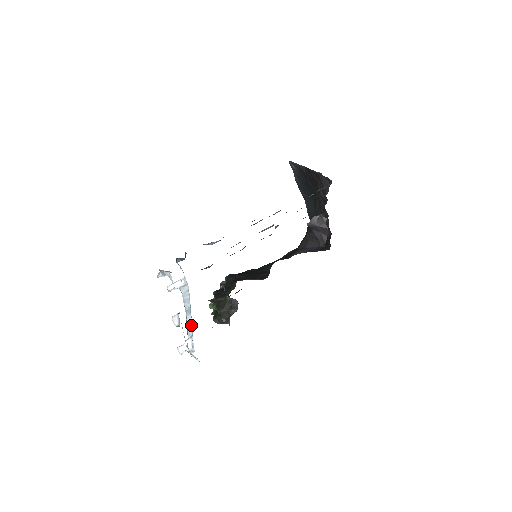
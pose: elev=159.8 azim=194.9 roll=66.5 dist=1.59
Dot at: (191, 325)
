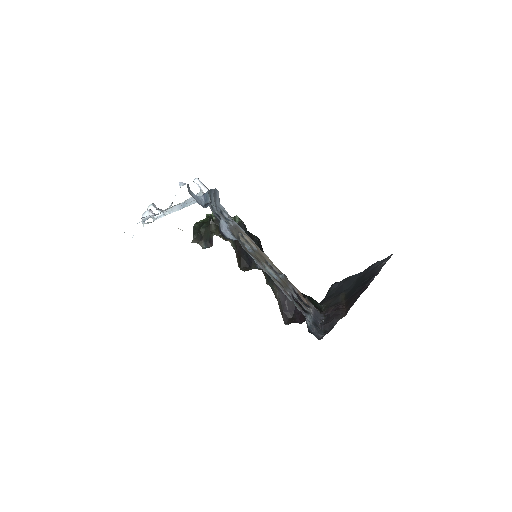
Dot at: (174, 211)
